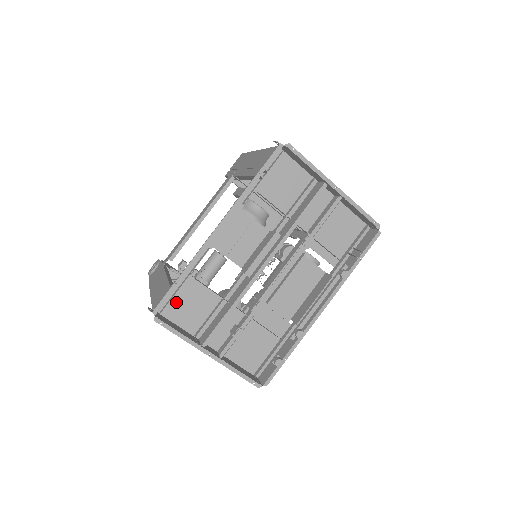
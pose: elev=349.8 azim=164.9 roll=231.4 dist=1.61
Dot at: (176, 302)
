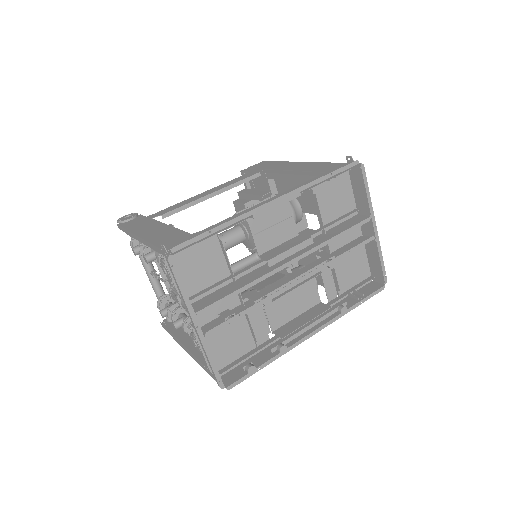
Dot at: (188, 254)
